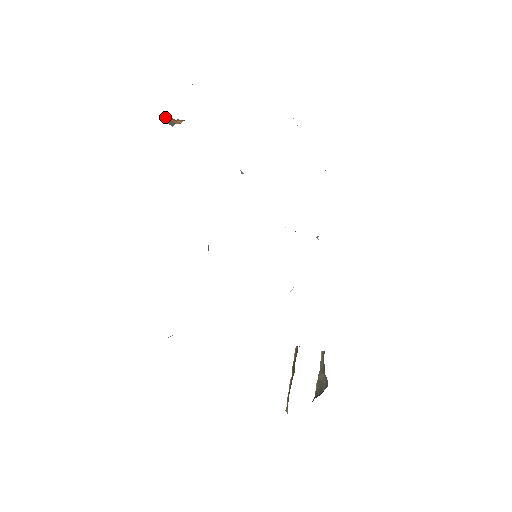
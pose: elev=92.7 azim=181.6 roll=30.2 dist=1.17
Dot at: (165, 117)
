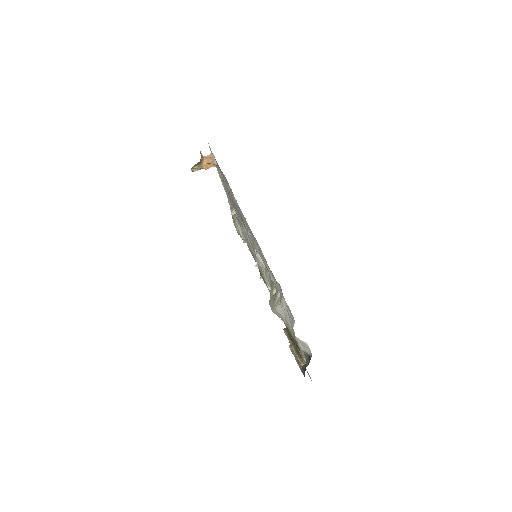
Dot at: (208, 157)
